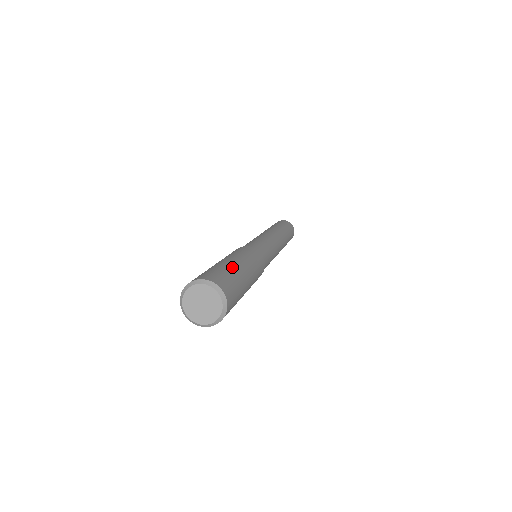
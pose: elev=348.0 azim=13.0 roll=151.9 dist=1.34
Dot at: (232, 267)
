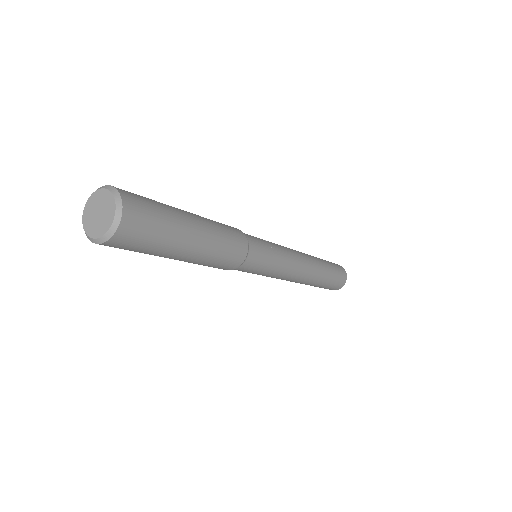
Dot at: occluded
